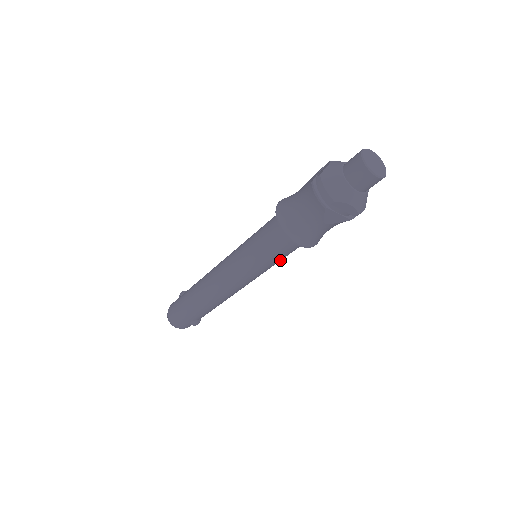
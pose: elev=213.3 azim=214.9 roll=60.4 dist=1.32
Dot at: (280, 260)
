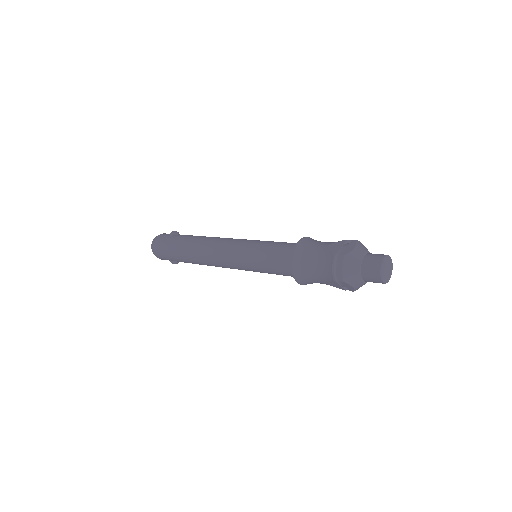
Dot at: occluded
